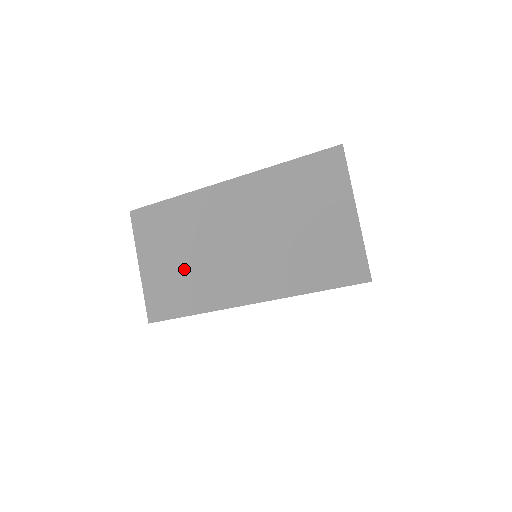
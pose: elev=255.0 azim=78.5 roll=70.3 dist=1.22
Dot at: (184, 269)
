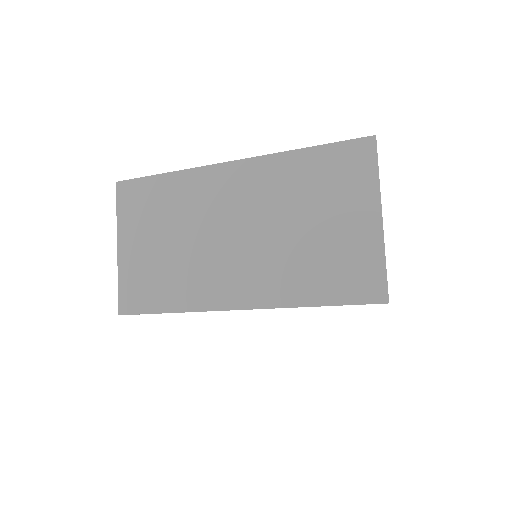
Dot at: (169, 257)
